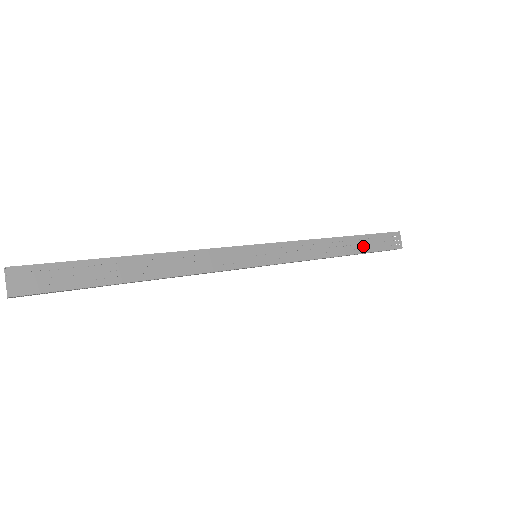
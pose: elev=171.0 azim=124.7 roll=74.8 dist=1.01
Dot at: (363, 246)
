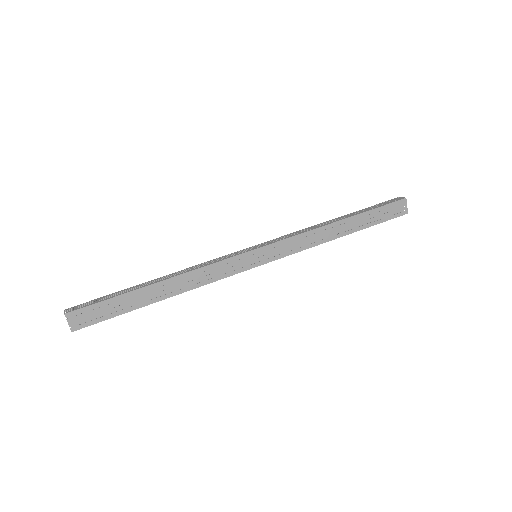
Dot at: (363, 223)
